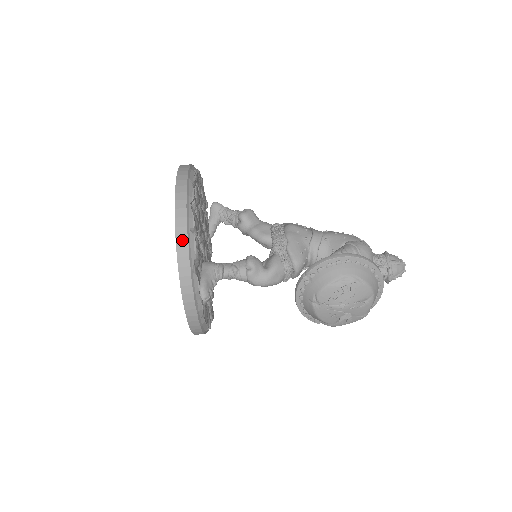
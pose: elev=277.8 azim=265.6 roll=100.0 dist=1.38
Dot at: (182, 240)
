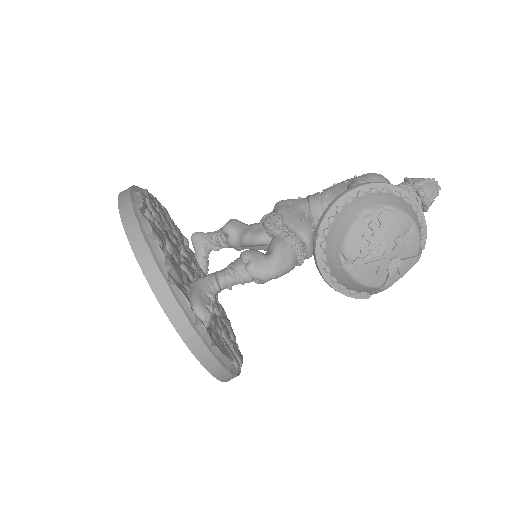
Dot at: (141, 250)
